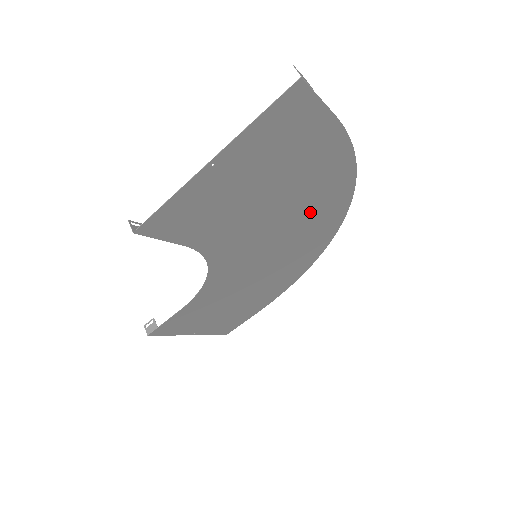
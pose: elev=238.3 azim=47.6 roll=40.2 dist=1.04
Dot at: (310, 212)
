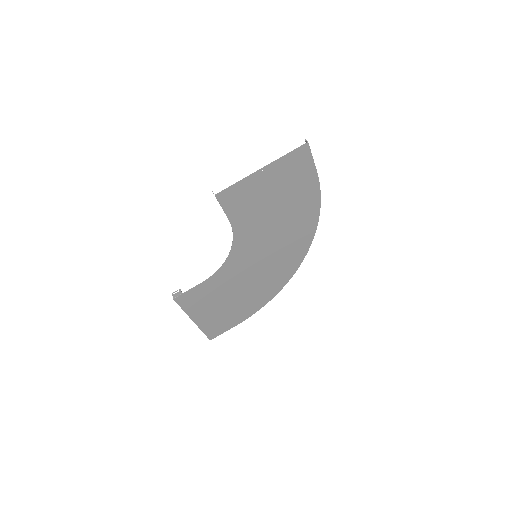
Dot at: (292, 234)
